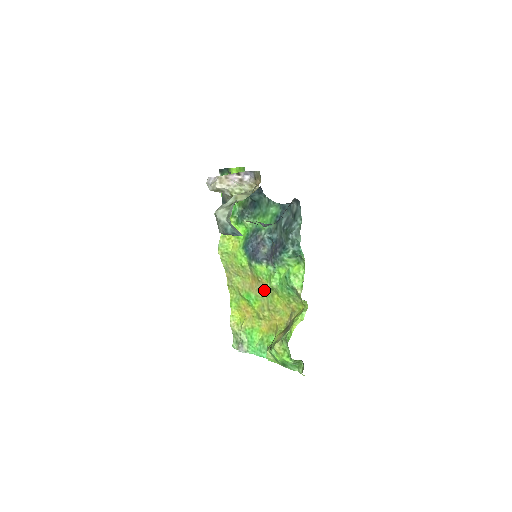
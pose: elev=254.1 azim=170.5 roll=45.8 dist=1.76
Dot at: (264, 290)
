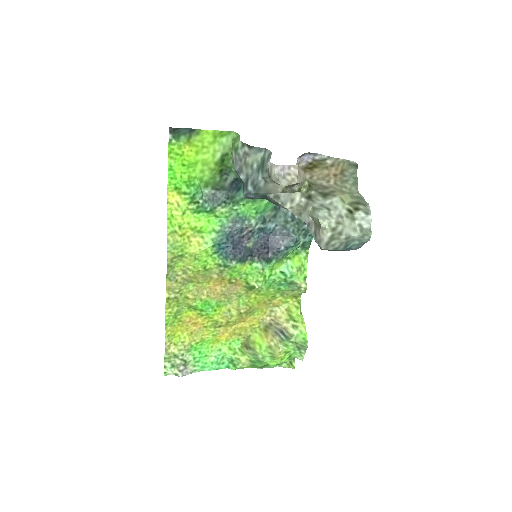
Dot at: (236, 292)
